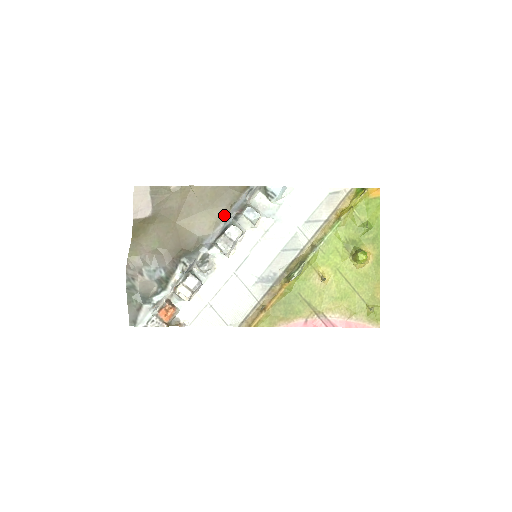
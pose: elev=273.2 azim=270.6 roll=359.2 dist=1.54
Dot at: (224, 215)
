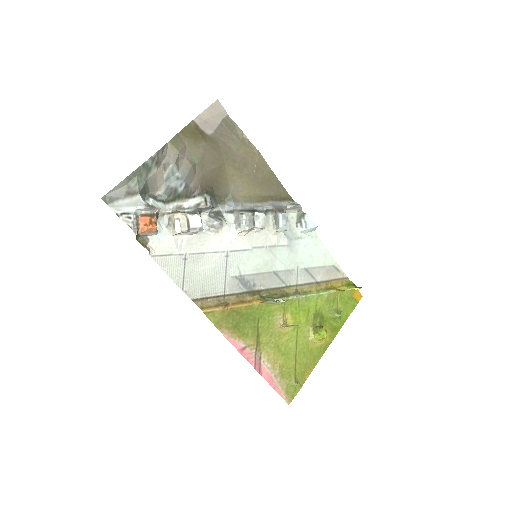
Dot at: (261, 200)
